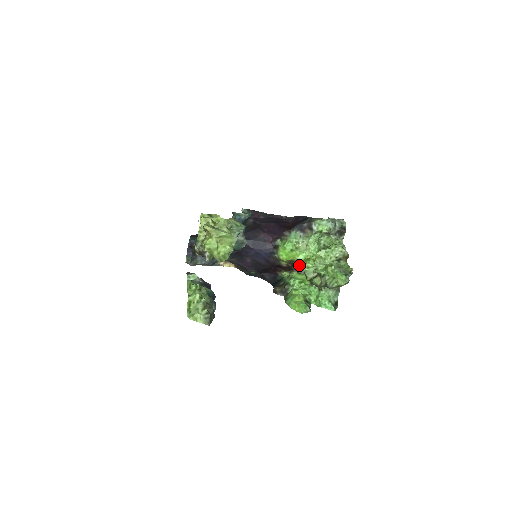
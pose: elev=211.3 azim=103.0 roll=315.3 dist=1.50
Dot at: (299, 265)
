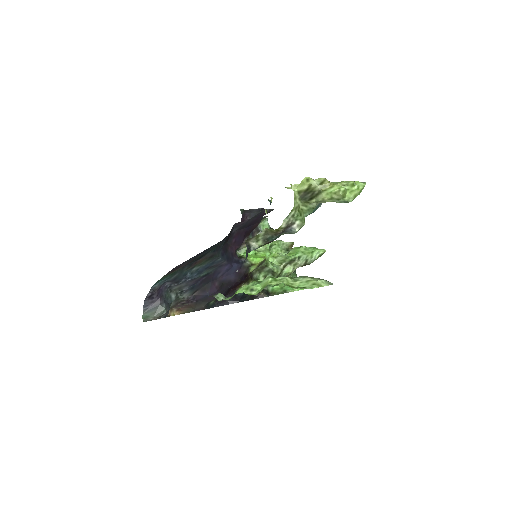
Dot at: (251, 274)
